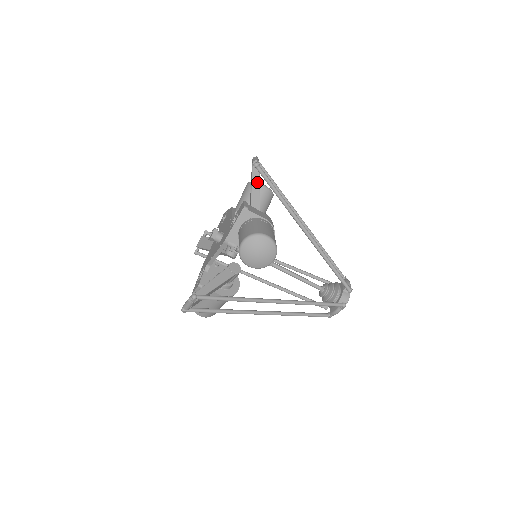
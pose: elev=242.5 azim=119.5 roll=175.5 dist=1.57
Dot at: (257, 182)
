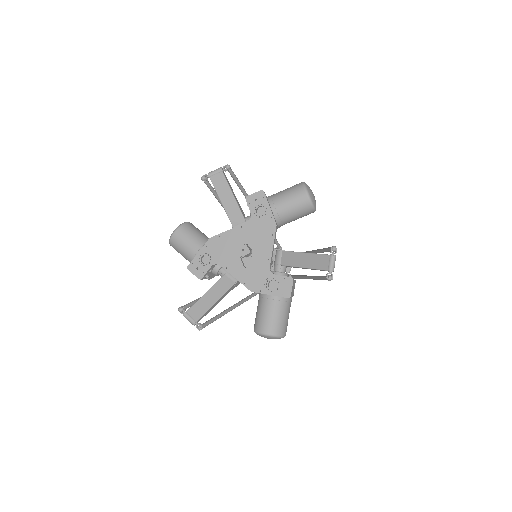
Dot at: occluded
